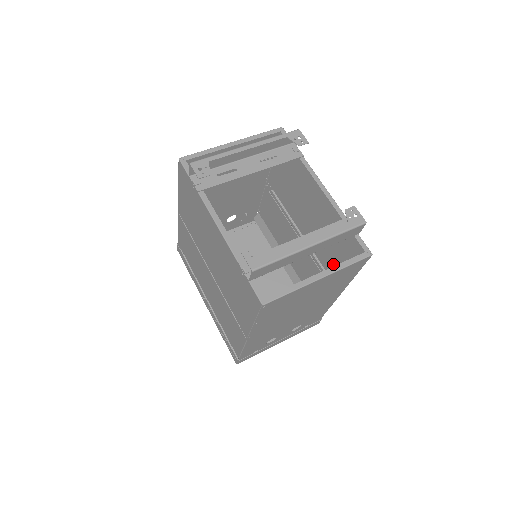
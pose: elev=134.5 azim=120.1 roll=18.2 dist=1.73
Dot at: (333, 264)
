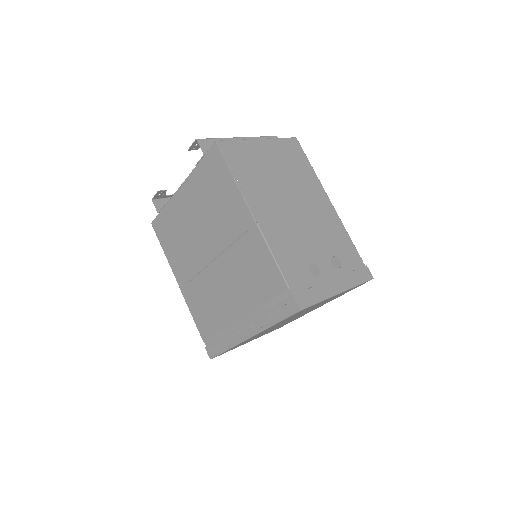
Dot at: occluded
